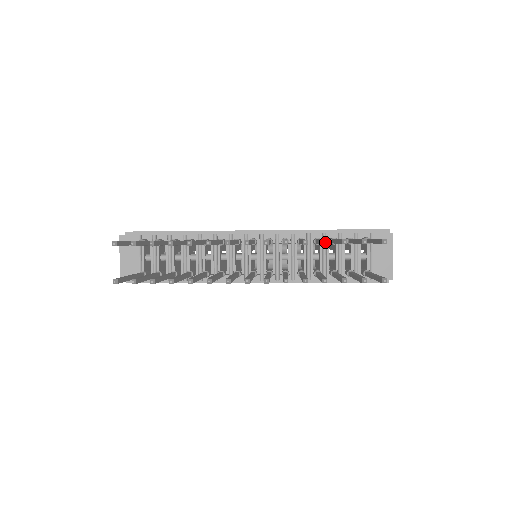
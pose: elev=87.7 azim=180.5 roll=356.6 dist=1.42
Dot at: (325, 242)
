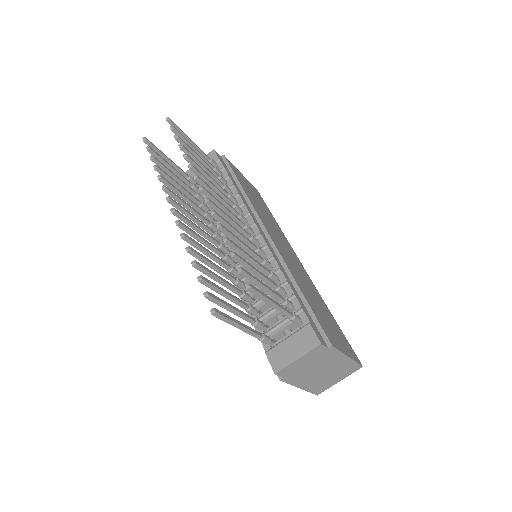
Dot at: (224, 238)
